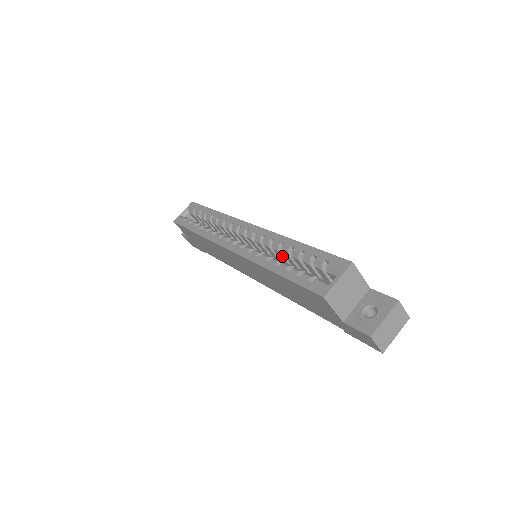
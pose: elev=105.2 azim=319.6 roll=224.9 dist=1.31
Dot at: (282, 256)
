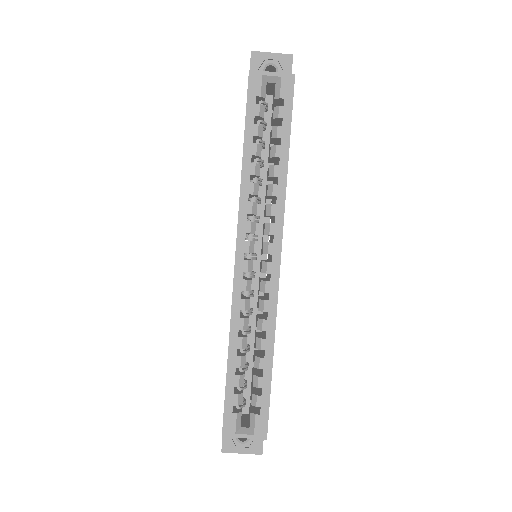
Dot at: occluded
